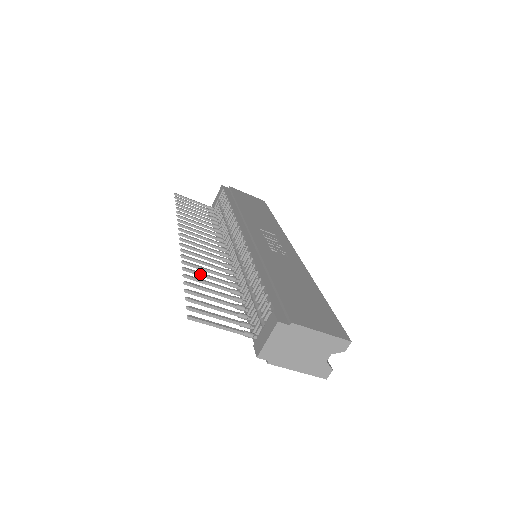
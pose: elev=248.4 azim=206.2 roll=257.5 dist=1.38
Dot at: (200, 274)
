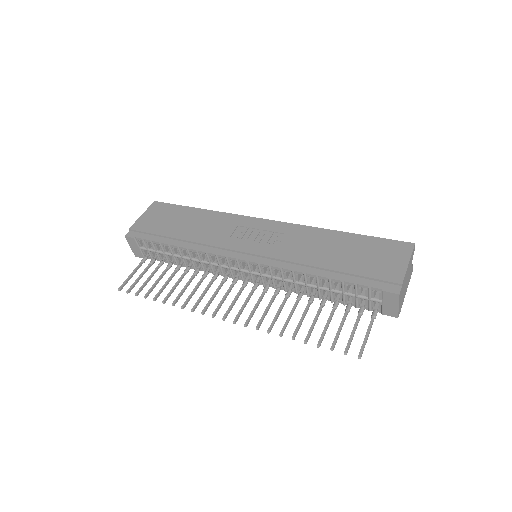
Dot at: occluded
